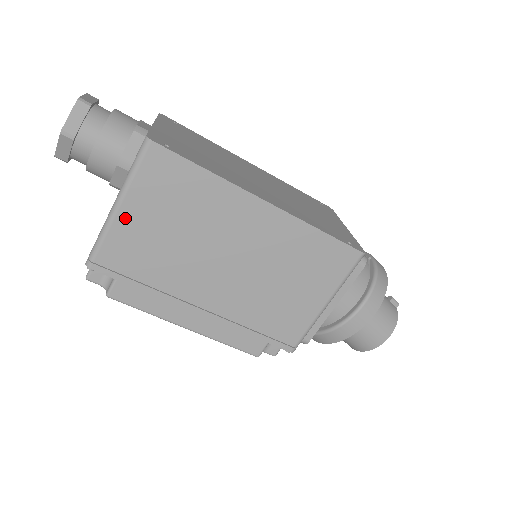
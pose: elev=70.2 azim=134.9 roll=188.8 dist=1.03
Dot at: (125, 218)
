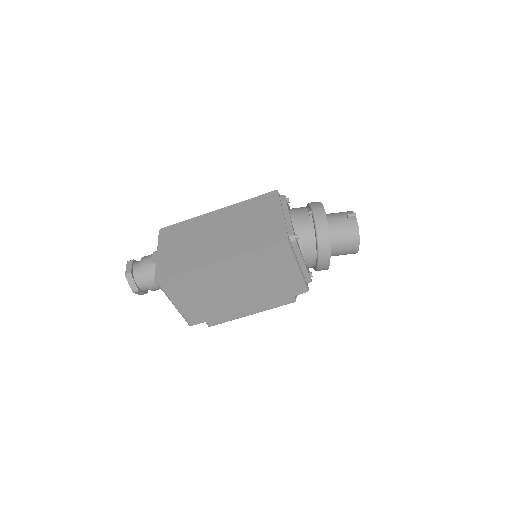
Dot at: (181, 306)
